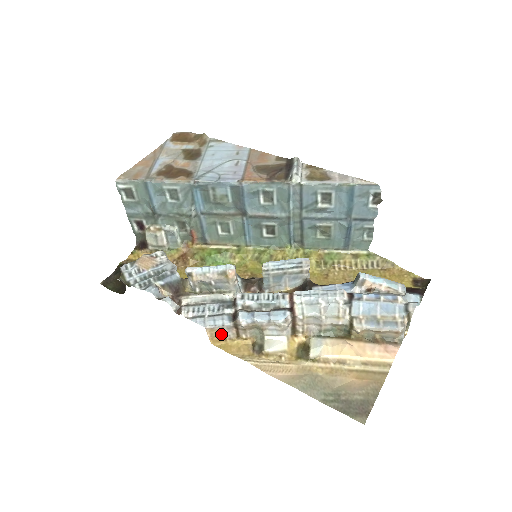
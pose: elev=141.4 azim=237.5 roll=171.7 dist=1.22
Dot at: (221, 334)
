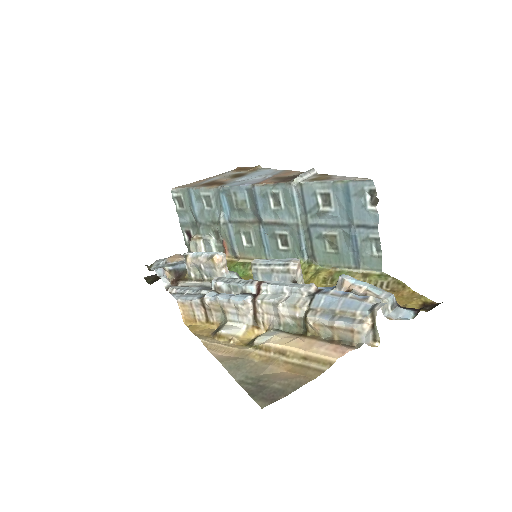
Dot at: (191, 312)
